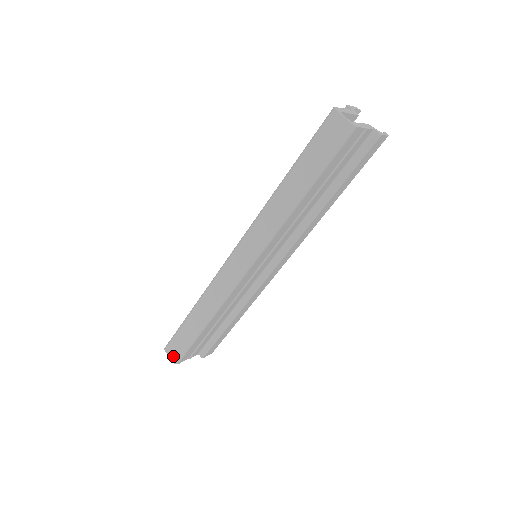
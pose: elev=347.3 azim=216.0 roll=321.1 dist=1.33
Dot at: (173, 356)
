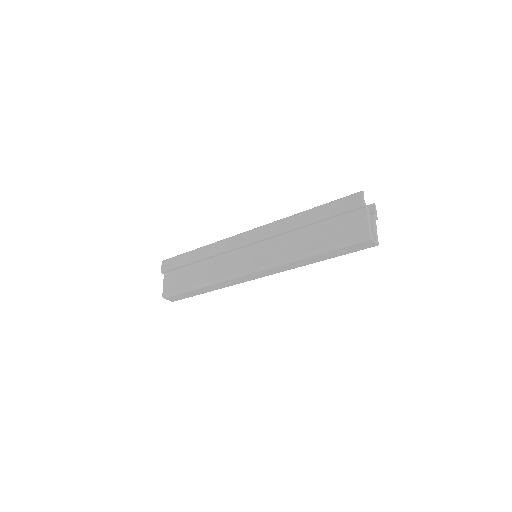
Dot at: (173, 300)
